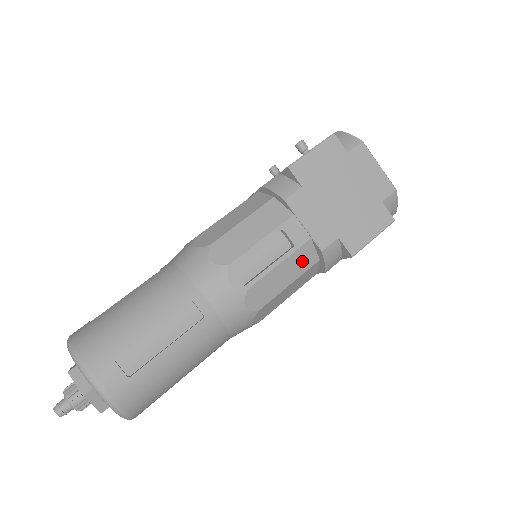
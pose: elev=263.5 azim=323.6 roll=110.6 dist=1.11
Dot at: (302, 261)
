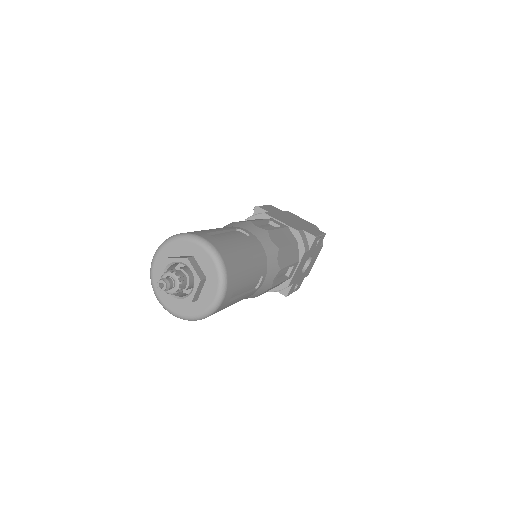
Dot at: (289, 236)
